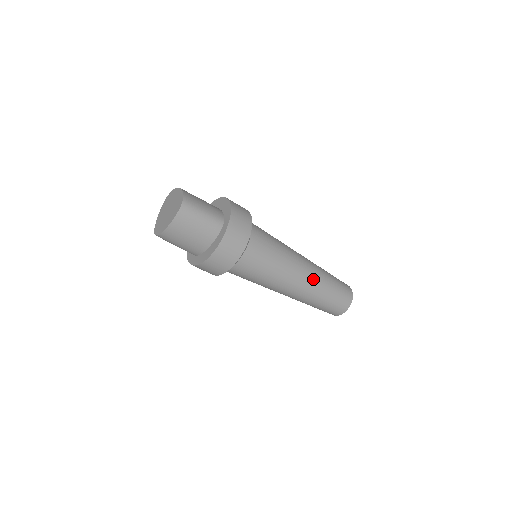
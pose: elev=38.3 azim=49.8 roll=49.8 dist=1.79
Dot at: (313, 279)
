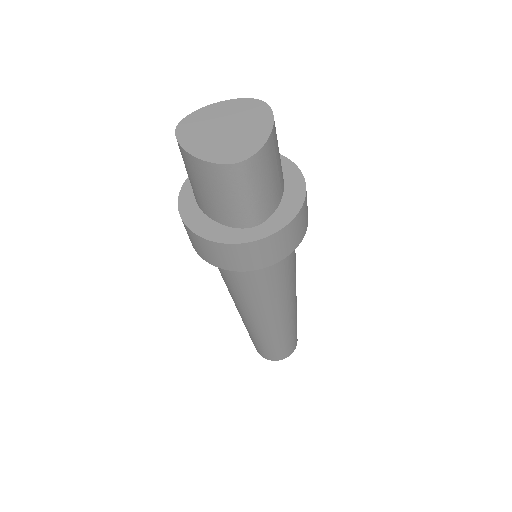
Dot at: (271, 329)
